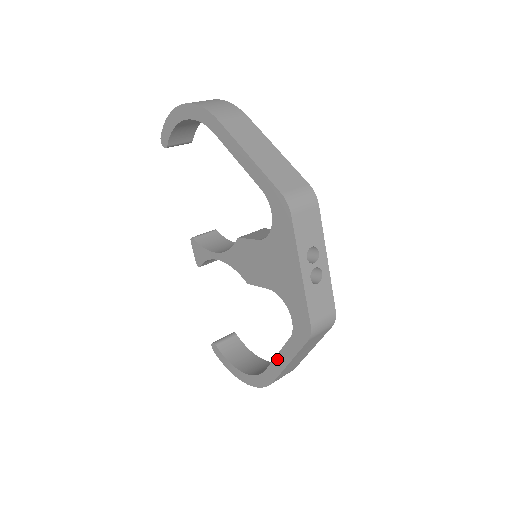
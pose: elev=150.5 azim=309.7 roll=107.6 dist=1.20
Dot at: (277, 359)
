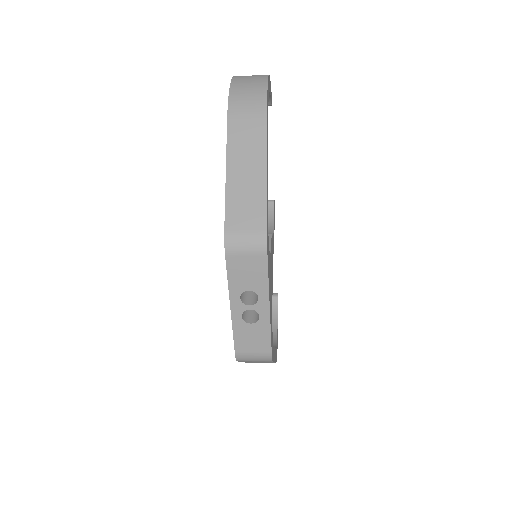
Dot at: occluded
